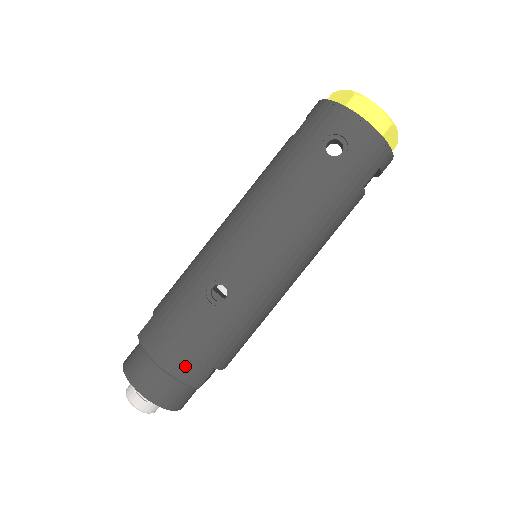
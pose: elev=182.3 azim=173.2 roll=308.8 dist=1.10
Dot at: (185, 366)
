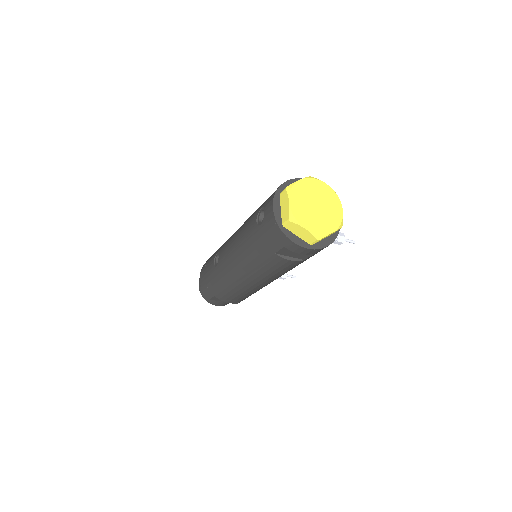
Dot at: (203, 283)
